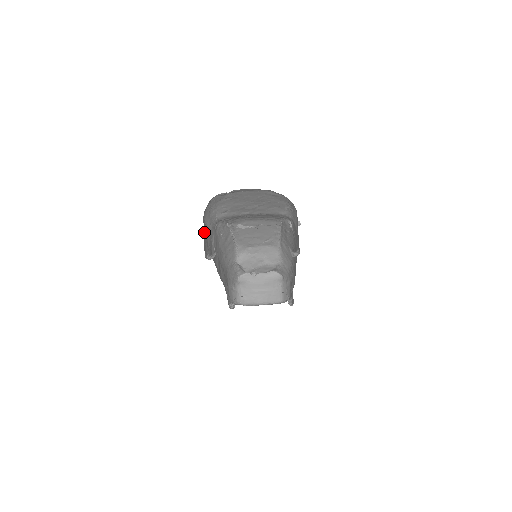
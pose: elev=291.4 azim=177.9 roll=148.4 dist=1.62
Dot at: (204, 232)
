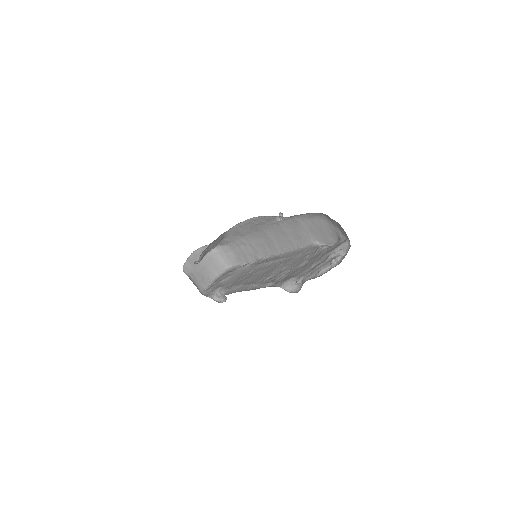
Dot at: occluded
